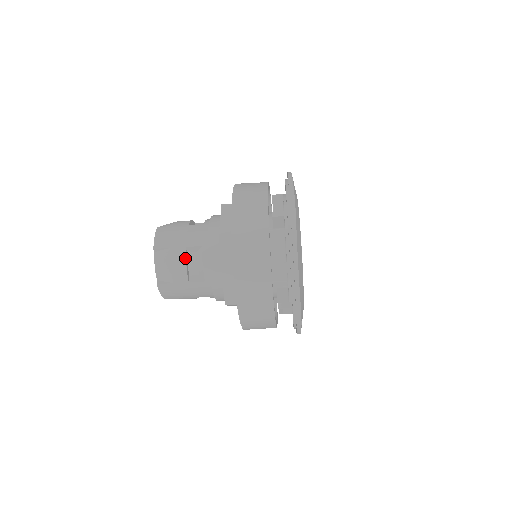
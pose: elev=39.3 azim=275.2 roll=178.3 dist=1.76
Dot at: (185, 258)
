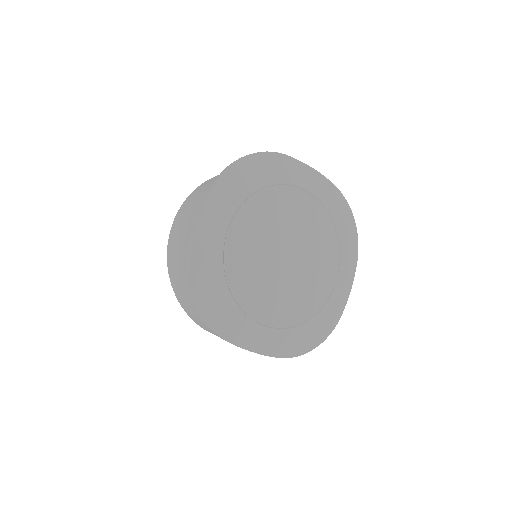
Dot at: occluded
